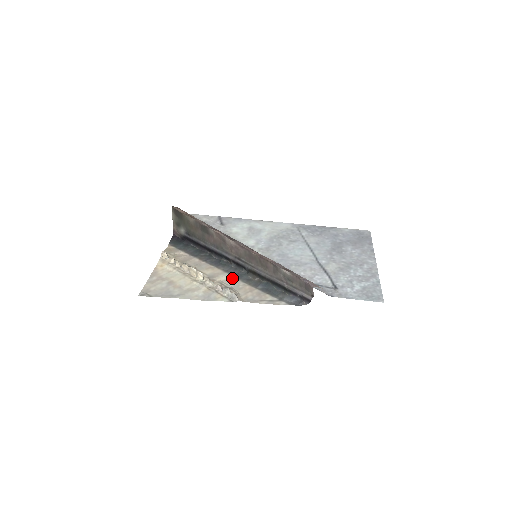
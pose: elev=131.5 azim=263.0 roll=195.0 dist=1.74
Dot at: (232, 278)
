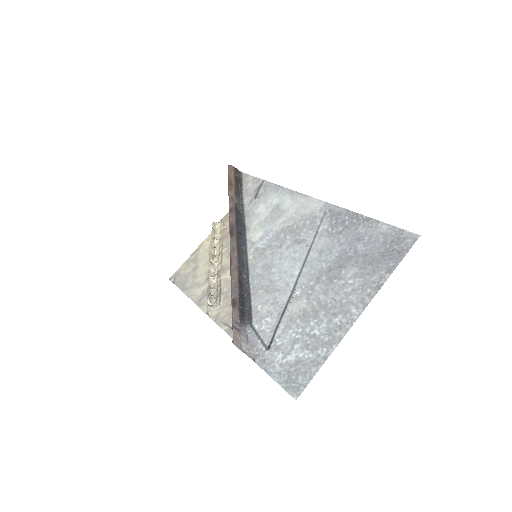
Dot at: occluded
